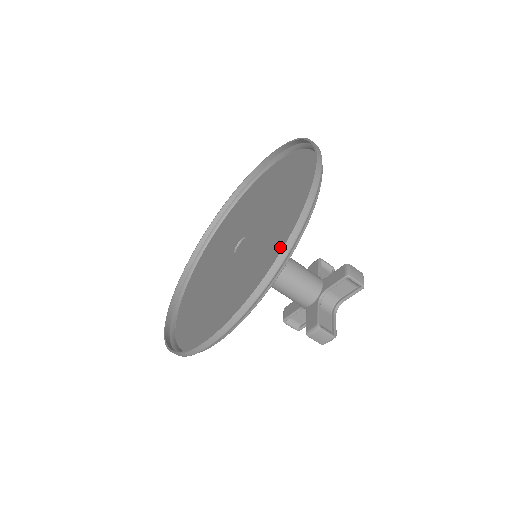
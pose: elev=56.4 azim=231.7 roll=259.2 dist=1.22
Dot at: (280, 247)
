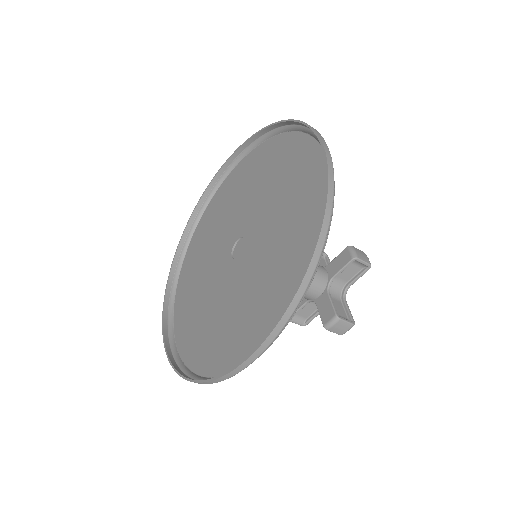
Dot at: (304, 240)
